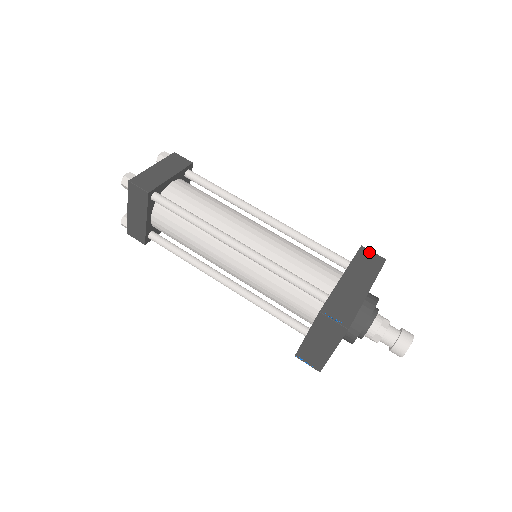
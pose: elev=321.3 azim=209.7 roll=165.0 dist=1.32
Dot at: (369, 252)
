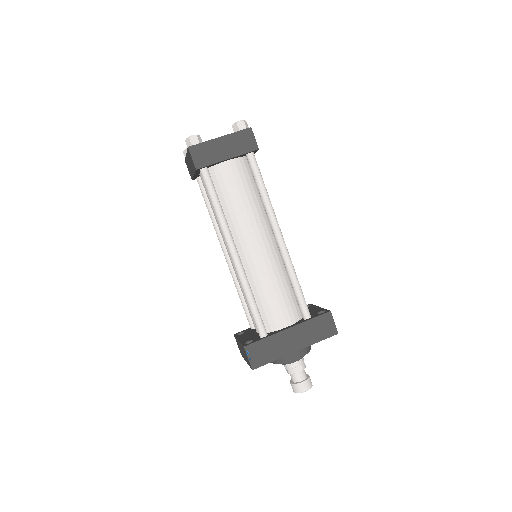
Dot at: (330, 320)
